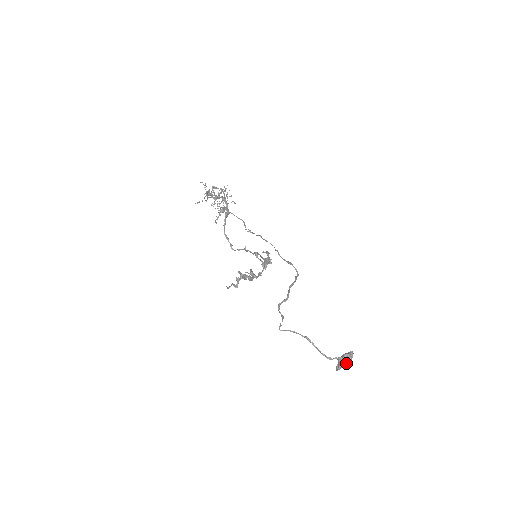
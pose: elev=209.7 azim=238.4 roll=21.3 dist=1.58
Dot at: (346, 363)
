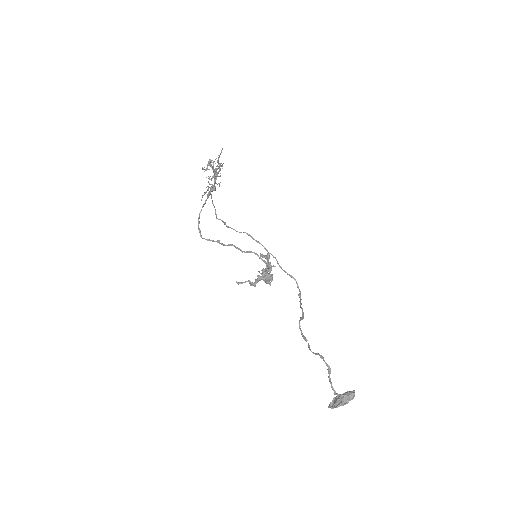
Dot at: (348, 402)
